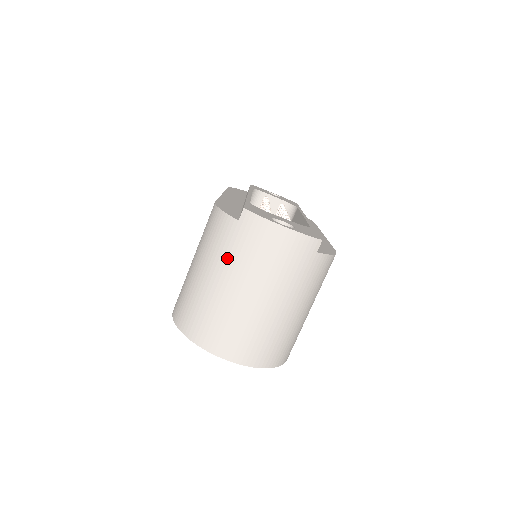
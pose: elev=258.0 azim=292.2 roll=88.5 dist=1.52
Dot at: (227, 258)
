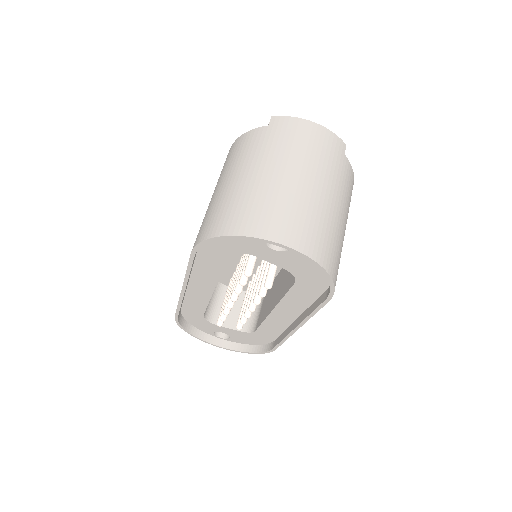
Dot at: (263, 153)
